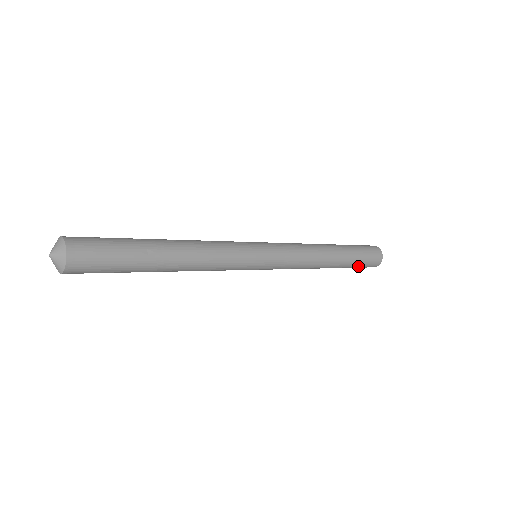
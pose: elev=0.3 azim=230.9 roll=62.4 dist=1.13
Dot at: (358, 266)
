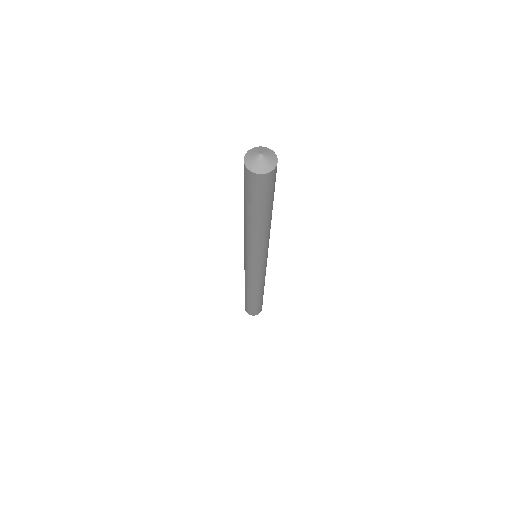
Dot at: (262, 302)
